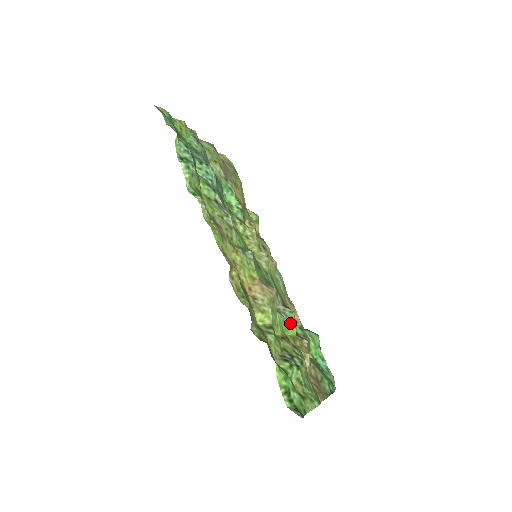
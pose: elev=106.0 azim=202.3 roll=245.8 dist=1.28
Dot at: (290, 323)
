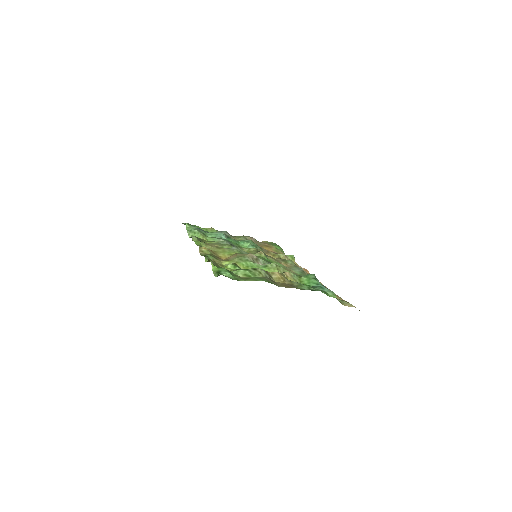
Dot at: (269, 268)
